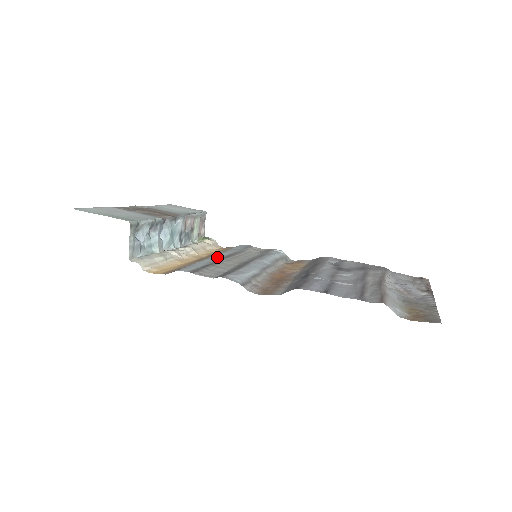
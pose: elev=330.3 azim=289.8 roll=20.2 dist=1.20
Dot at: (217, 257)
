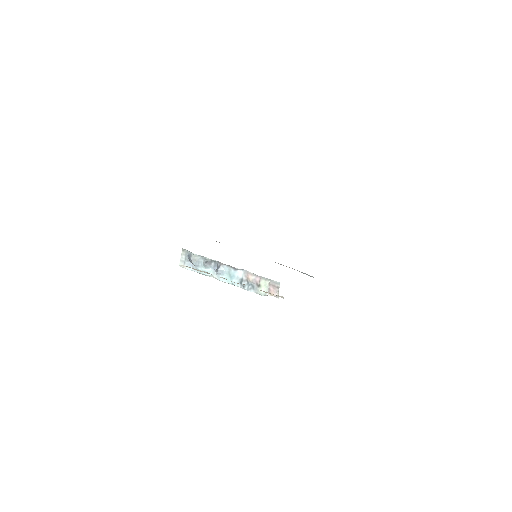
Dot at: occluded
